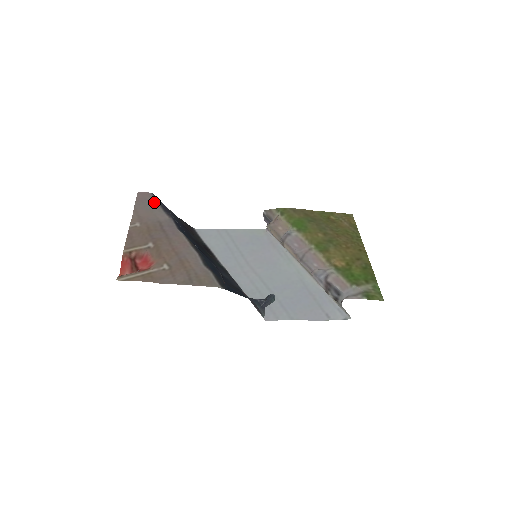
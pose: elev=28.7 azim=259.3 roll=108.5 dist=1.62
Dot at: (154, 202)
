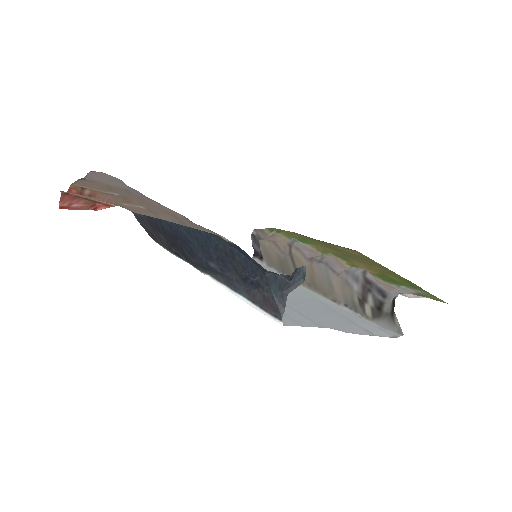
Dot at: (115, 177)
